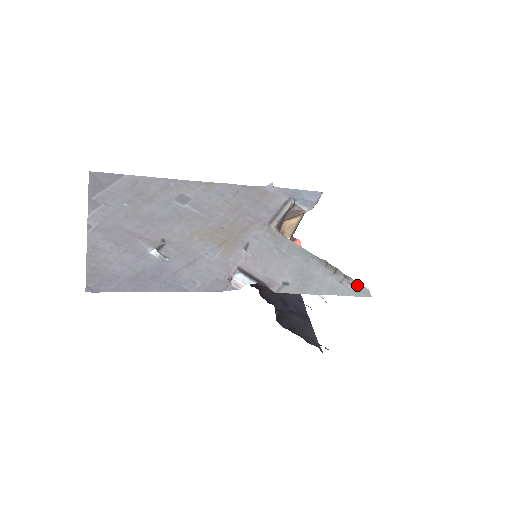
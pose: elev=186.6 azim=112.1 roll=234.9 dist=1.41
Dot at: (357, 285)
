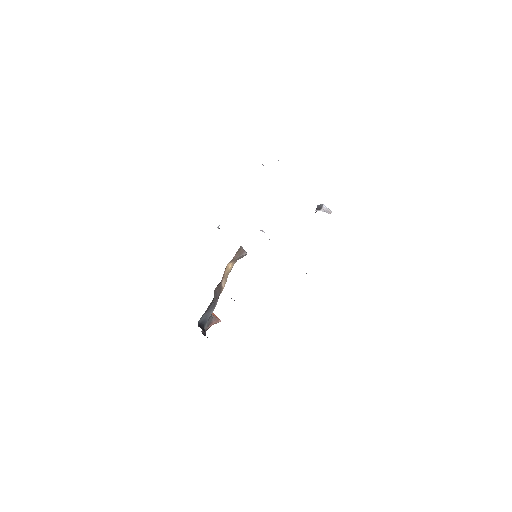
Dot at: occluded
